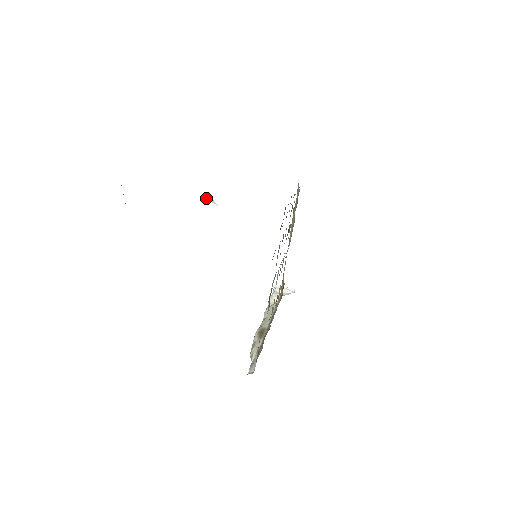
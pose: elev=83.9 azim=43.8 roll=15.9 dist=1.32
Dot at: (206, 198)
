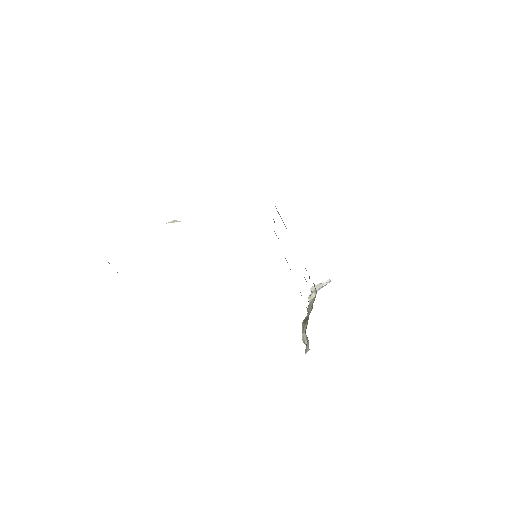
Dot at: (169, 222)
